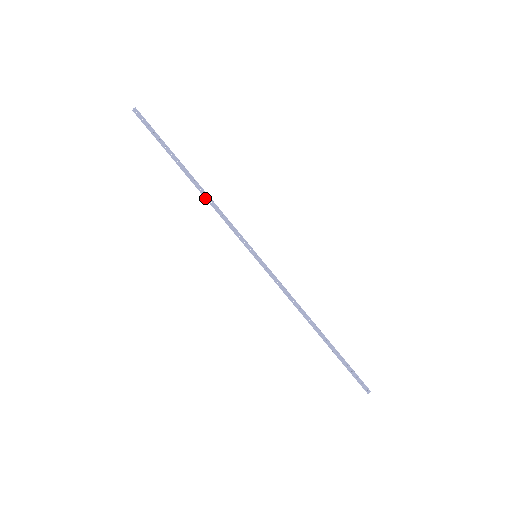
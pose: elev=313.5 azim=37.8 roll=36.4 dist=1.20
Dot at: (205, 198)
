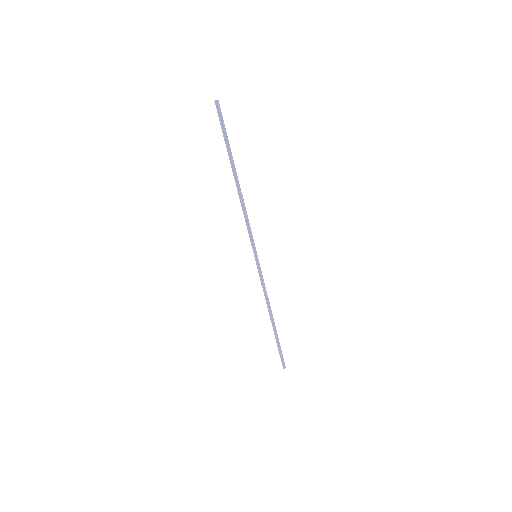
Dot at: (240, 199)
